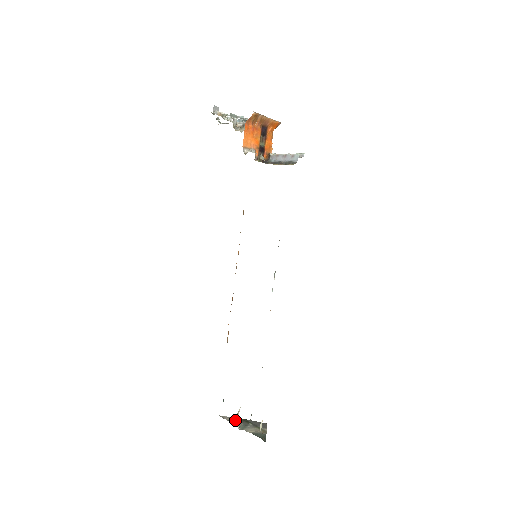
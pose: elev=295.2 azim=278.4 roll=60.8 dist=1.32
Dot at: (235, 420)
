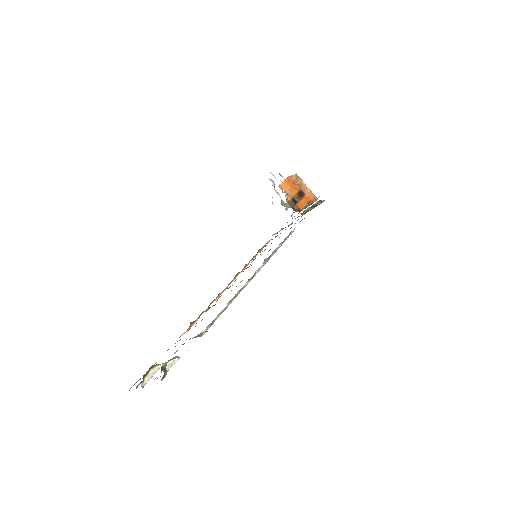
Dot at: occluded
